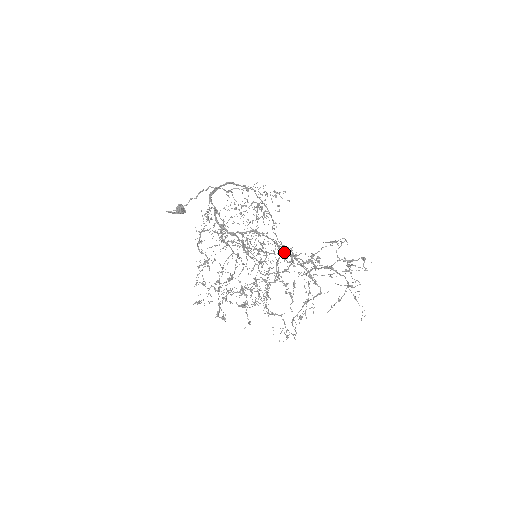
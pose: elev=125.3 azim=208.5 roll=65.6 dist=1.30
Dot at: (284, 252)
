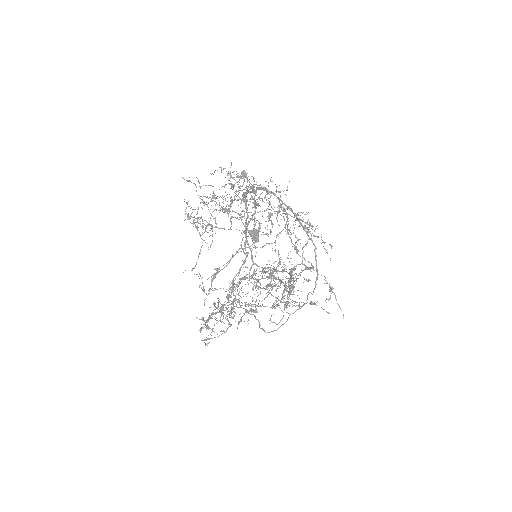
Dot at: (248, 186)
